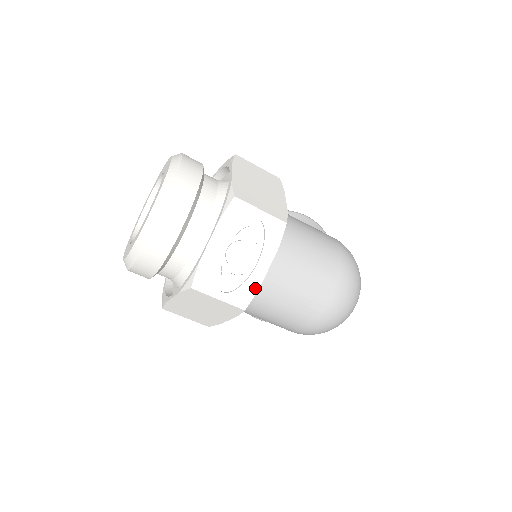
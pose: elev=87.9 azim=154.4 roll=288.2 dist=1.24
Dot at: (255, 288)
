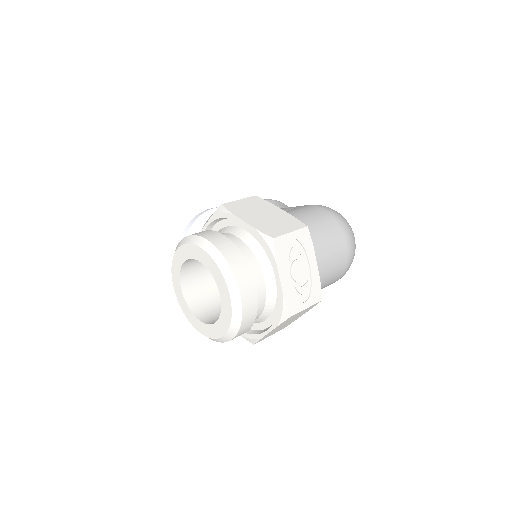
Dot at: (318, 282)
